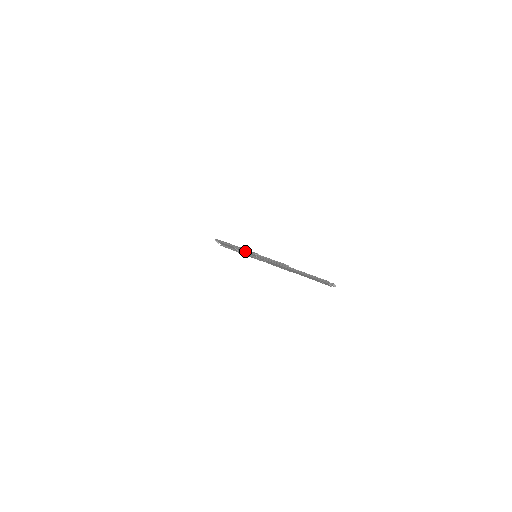
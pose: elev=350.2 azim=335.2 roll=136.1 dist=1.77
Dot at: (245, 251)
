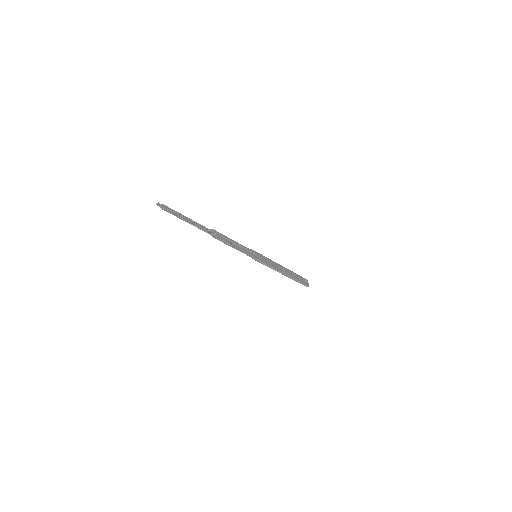
Dot at: occluded
